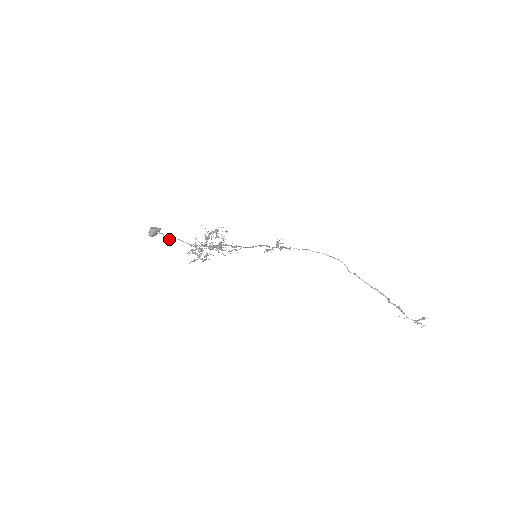
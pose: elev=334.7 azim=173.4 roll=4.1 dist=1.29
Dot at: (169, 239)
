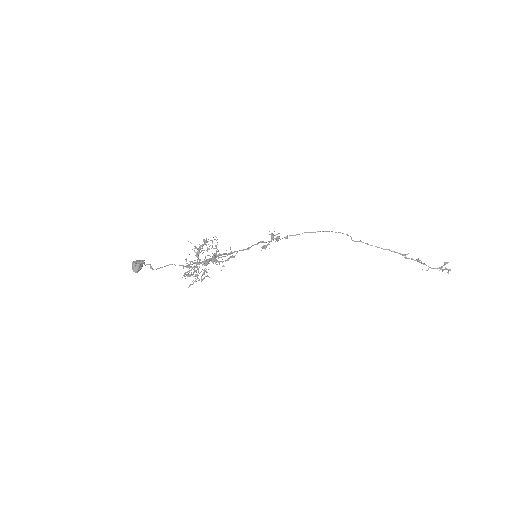
Dot at: (158, 268)
